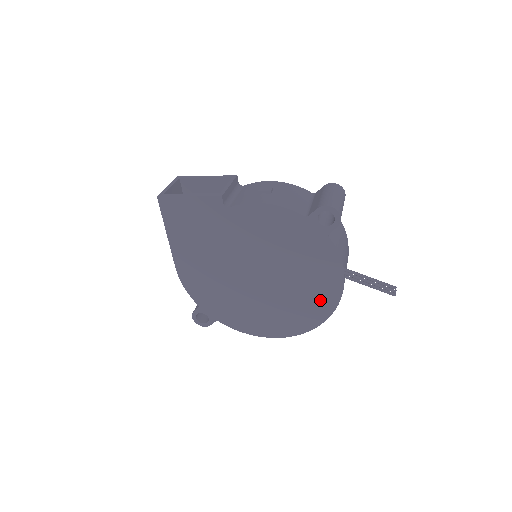
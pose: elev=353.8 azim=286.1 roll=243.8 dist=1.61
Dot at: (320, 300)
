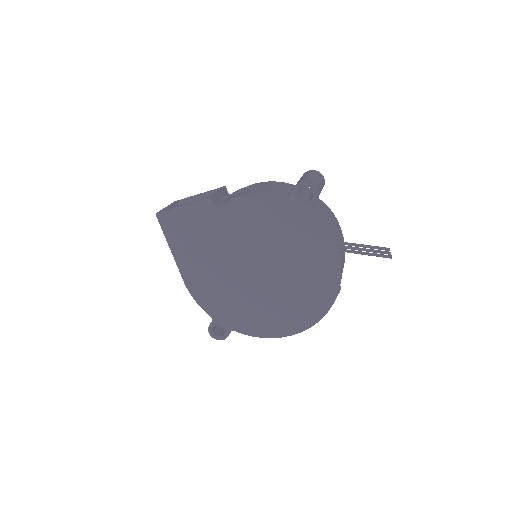
Dot at: (322, 281)
